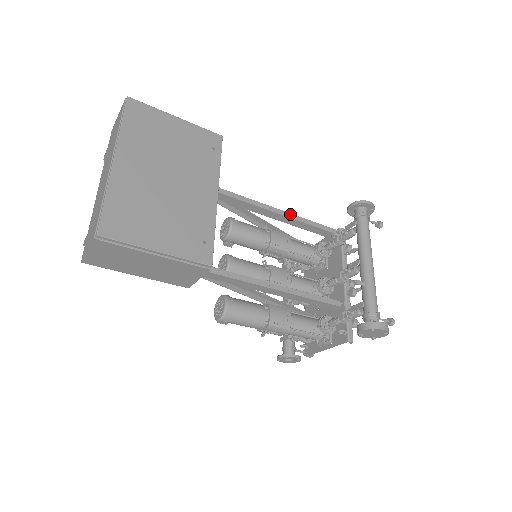
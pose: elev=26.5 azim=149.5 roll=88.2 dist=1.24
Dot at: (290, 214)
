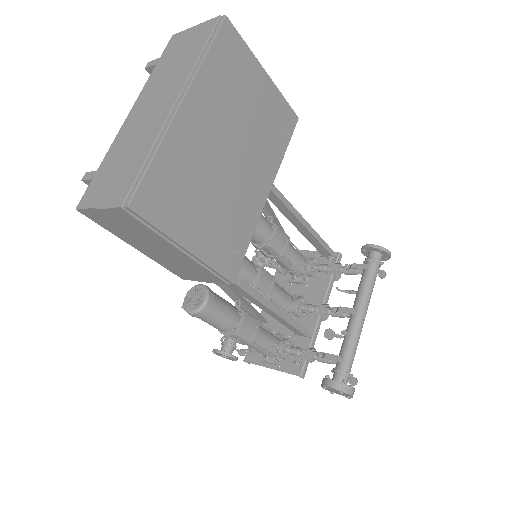
Dot at: (305, 220)
